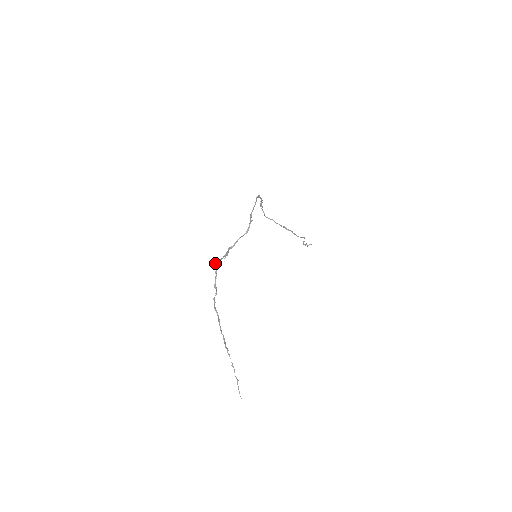
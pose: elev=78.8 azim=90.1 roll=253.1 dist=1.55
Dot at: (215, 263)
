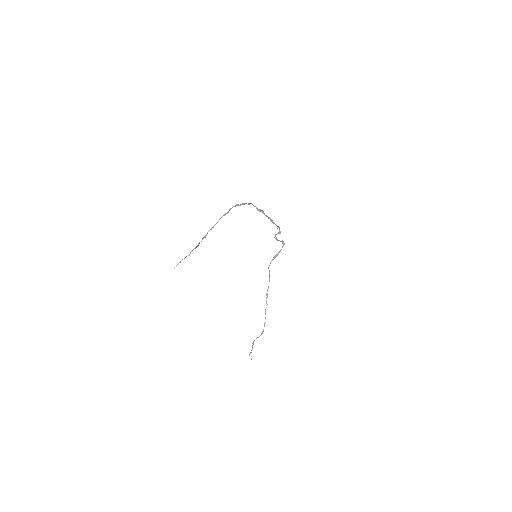
Dot at: (251, 203)
